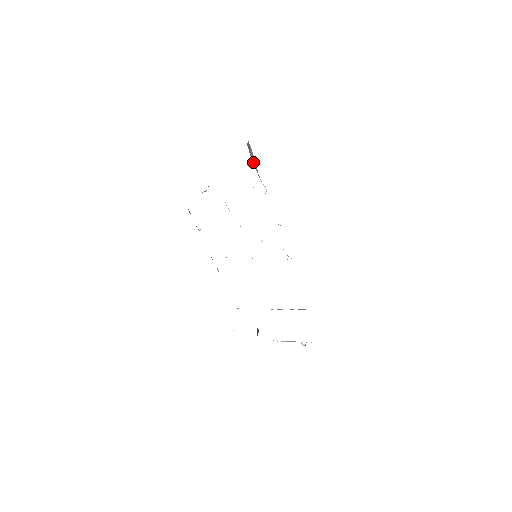
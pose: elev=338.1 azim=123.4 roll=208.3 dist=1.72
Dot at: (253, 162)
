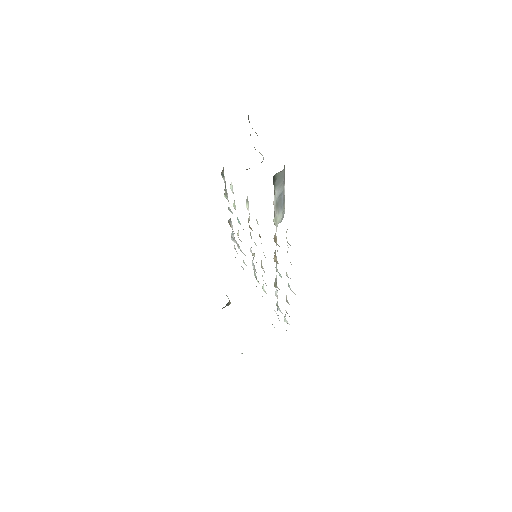
Dot at: (277, 191)
